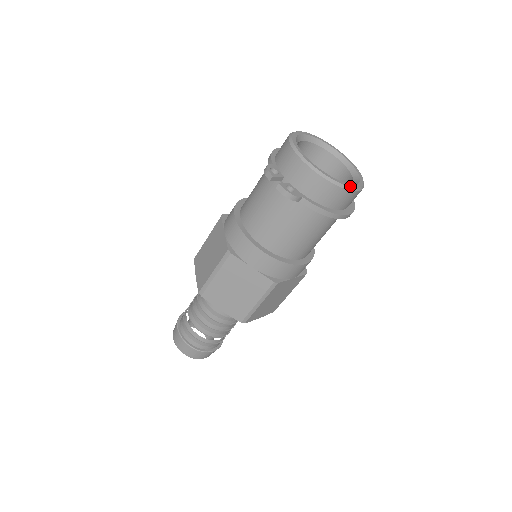
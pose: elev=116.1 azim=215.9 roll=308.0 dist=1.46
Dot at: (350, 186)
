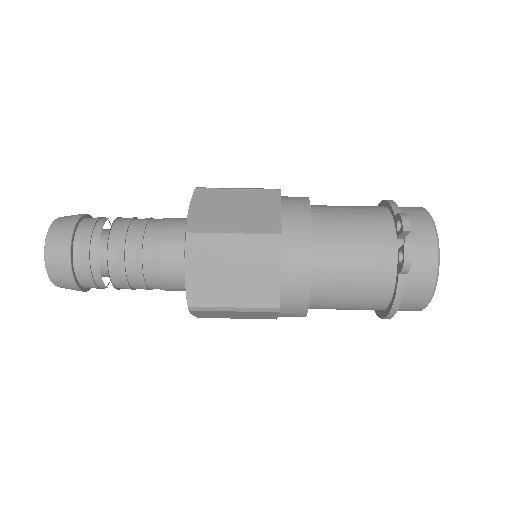
Dot at: (428, 303)
